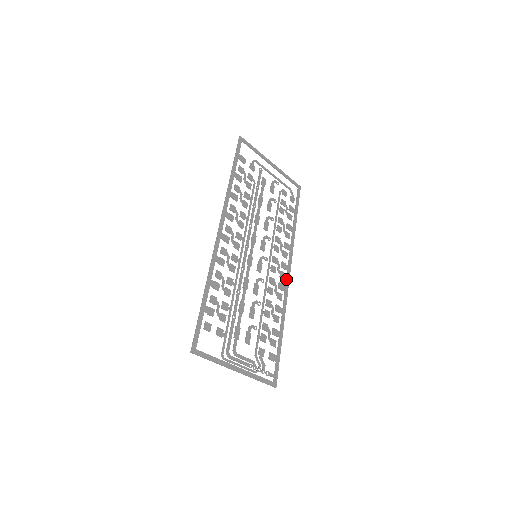
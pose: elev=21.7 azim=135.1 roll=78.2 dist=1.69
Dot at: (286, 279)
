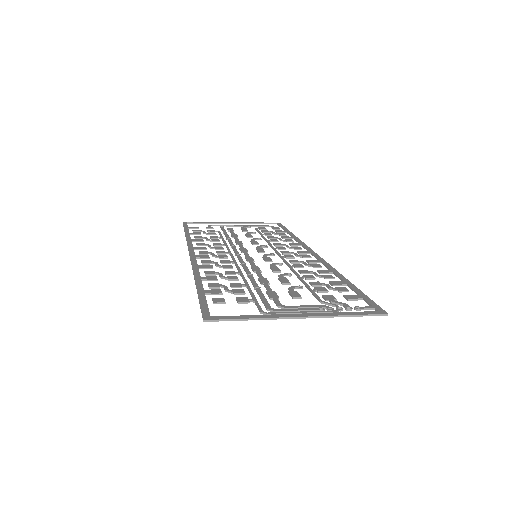
Dot at: occluded
